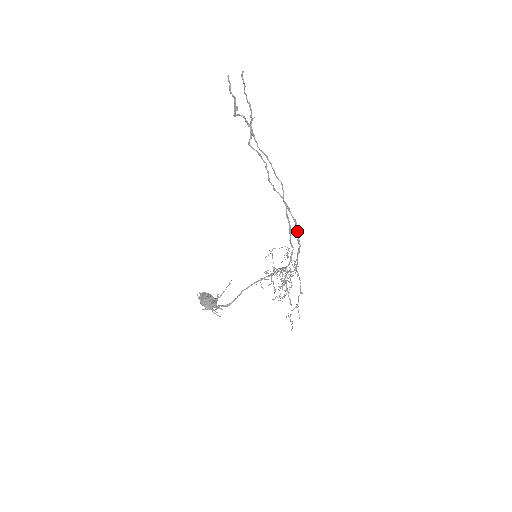
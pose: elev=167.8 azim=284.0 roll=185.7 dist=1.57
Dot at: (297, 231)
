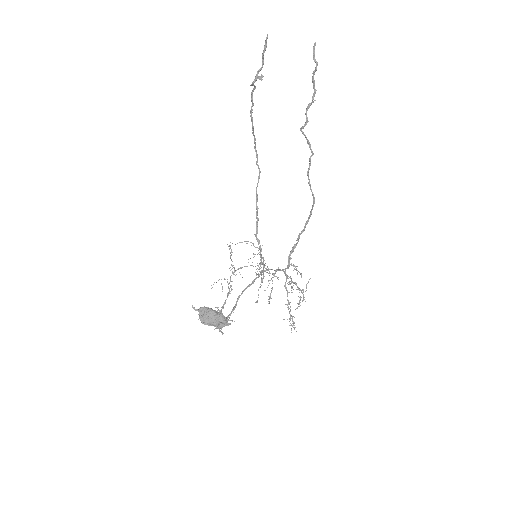
Dot at: occluded
